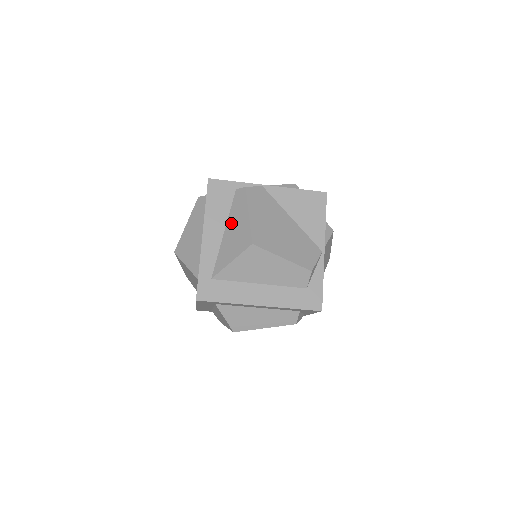
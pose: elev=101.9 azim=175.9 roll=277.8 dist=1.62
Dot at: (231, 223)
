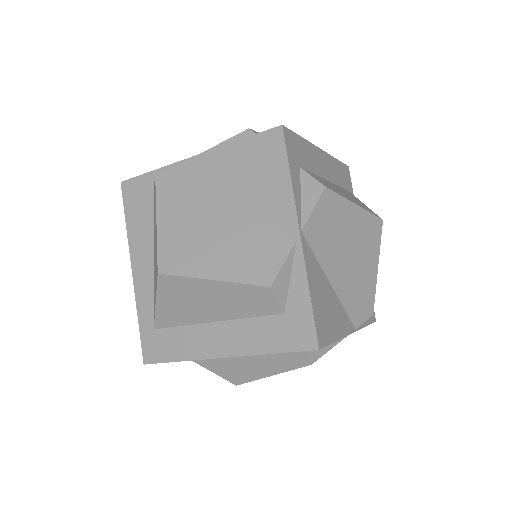
Dot at: (154, 239)
